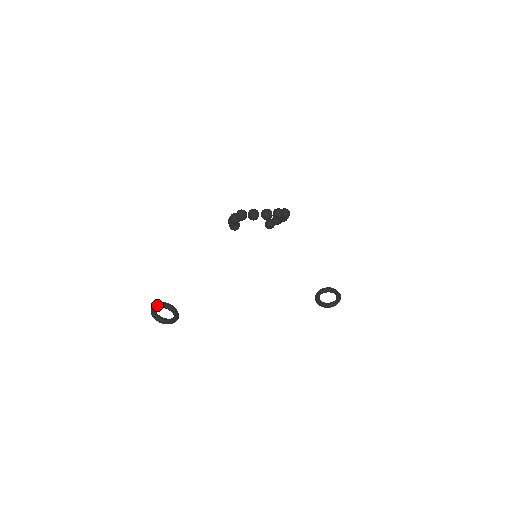
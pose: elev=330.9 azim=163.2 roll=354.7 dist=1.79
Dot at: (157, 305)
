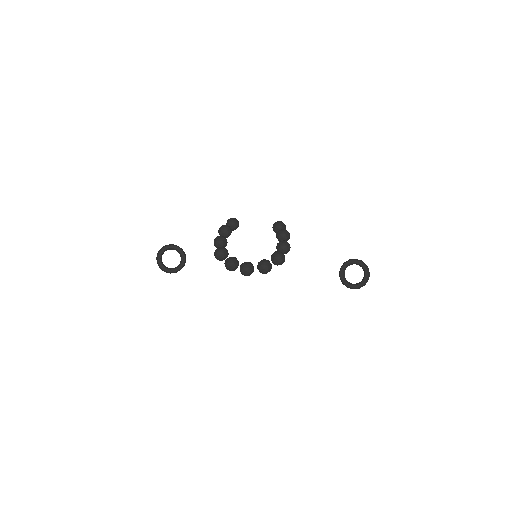
Dot at: (164, 250)
